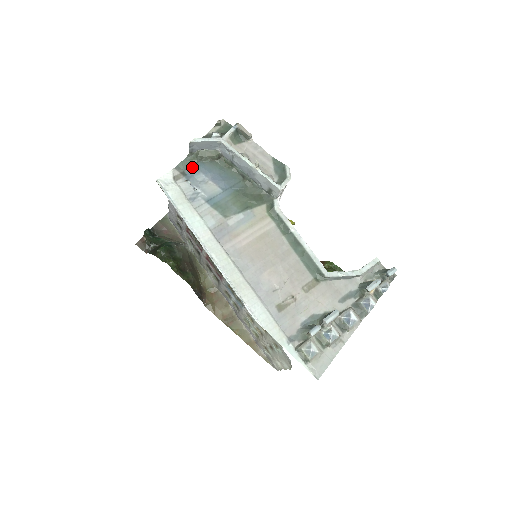
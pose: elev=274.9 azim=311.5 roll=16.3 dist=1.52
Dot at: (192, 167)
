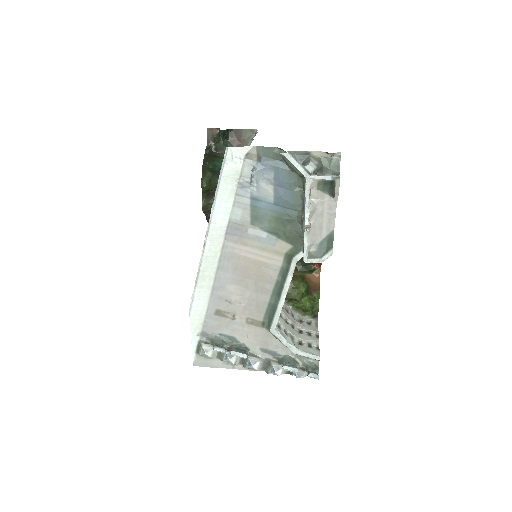
Dot at: (272, 160)
